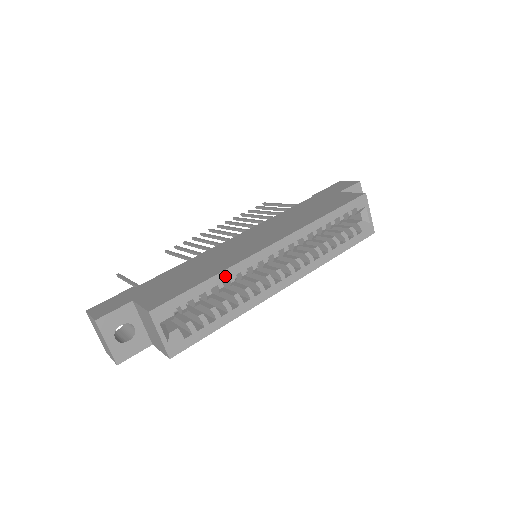
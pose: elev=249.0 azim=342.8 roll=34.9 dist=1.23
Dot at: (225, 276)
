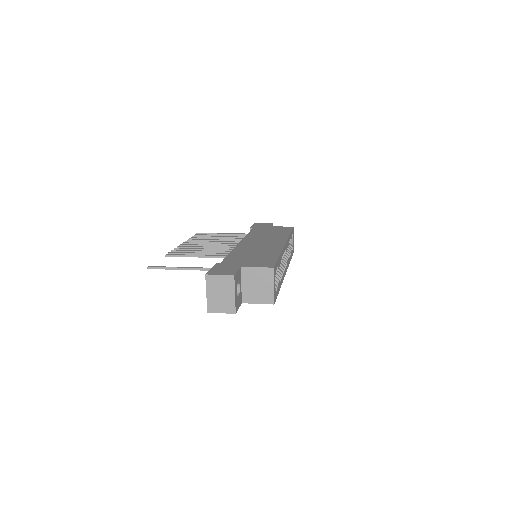
Dot at: (281, 256)
